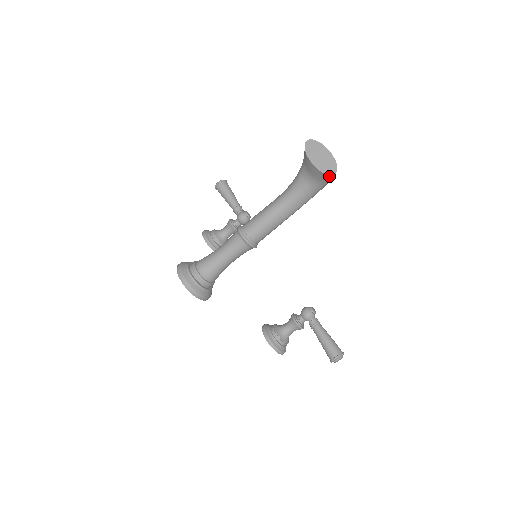
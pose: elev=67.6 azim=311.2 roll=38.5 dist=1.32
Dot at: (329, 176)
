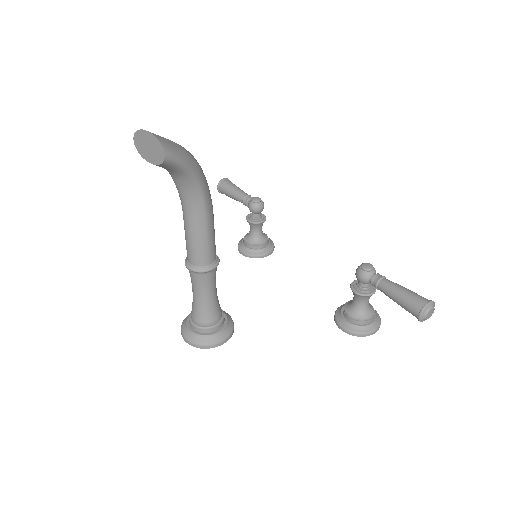
Dot at: (165, 163)
